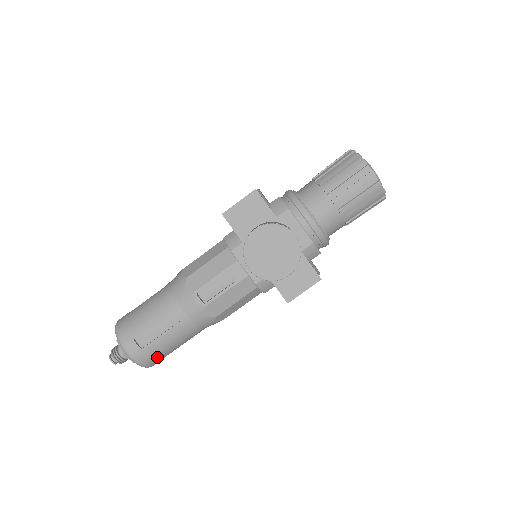
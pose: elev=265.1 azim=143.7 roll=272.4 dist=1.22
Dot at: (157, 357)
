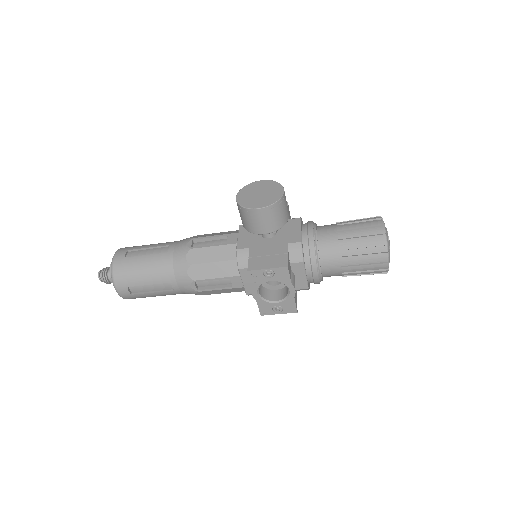
Dot at: (127, 275)
